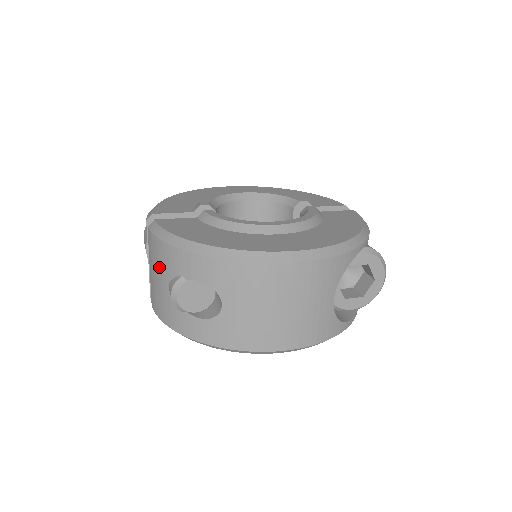
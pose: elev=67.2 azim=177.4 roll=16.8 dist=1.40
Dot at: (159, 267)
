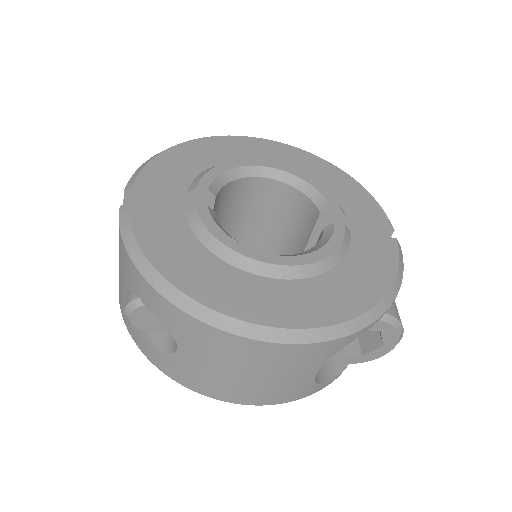
Dot at: (121, 266)
